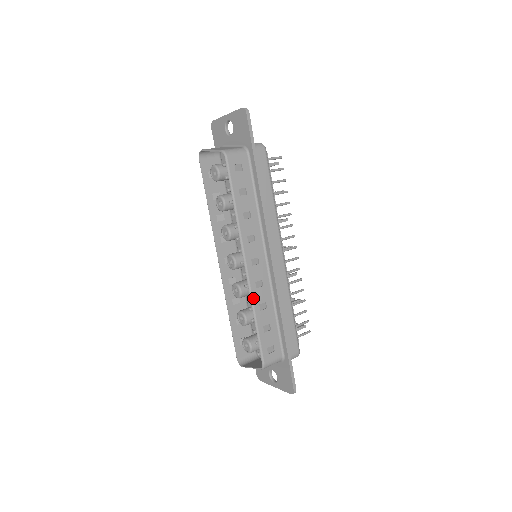
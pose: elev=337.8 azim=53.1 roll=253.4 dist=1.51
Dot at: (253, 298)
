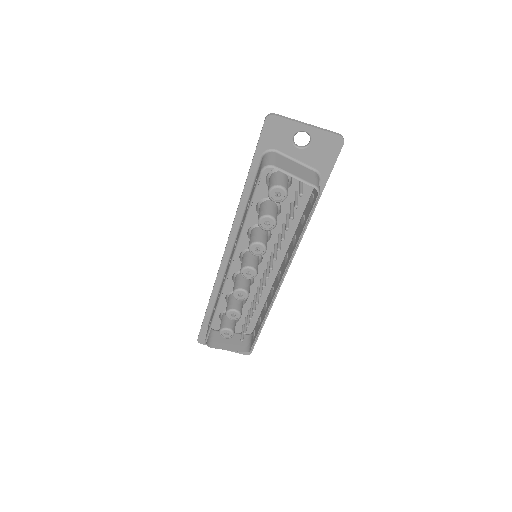
Dot at: occluded
